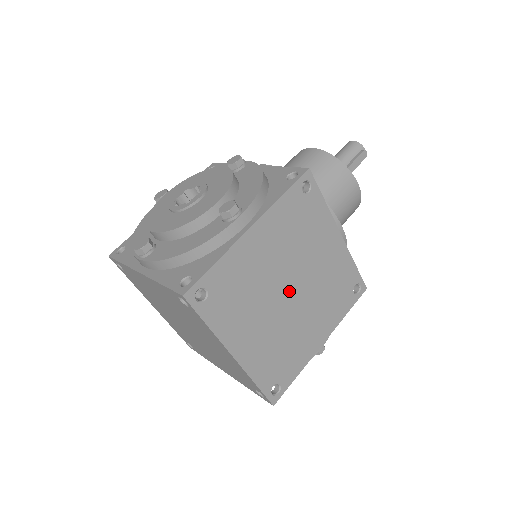
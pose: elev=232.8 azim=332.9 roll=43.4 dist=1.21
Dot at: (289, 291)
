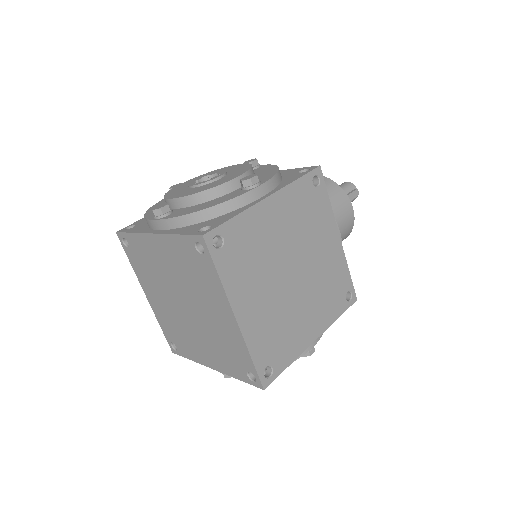
Dot at: (292, 272)
